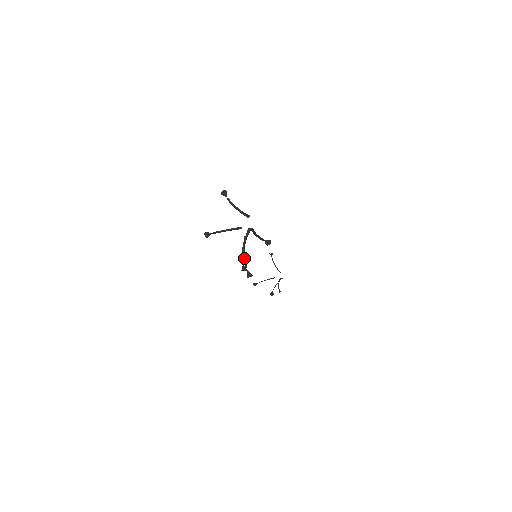
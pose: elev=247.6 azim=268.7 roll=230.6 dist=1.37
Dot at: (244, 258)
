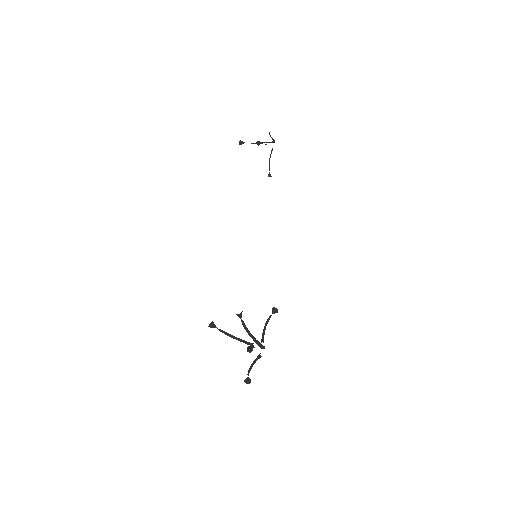
Dot at: occluded
